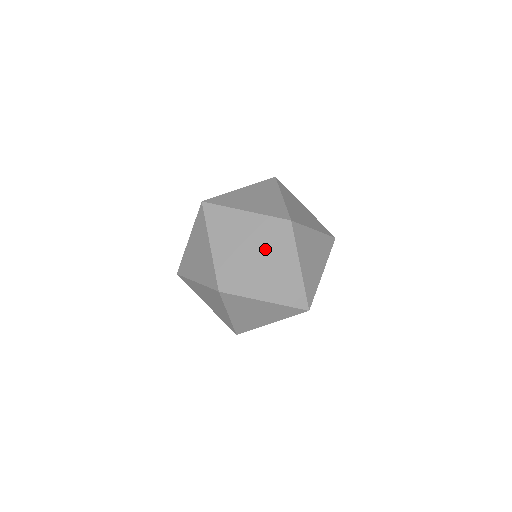
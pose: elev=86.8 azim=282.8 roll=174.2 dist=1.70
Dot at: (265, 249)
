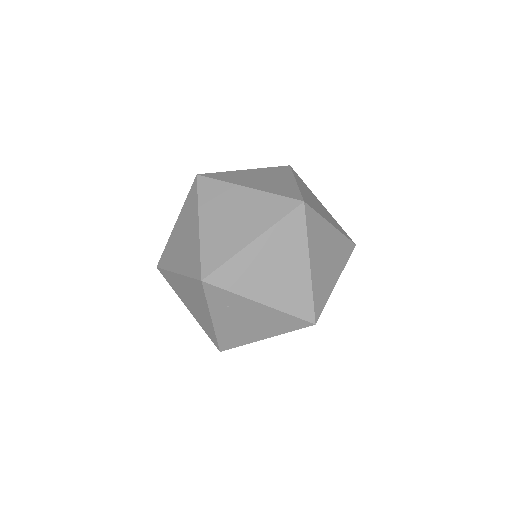
Dot at: (267, 233)
